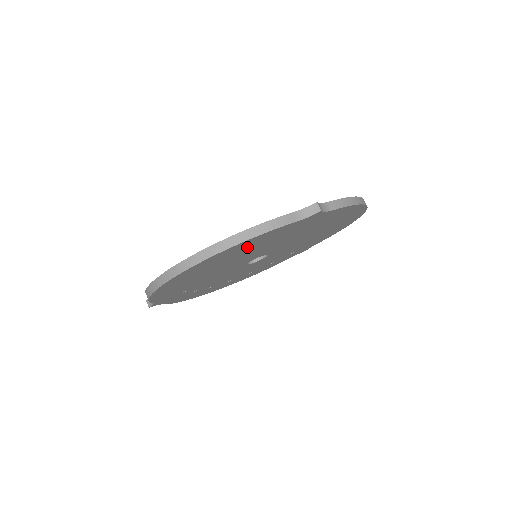
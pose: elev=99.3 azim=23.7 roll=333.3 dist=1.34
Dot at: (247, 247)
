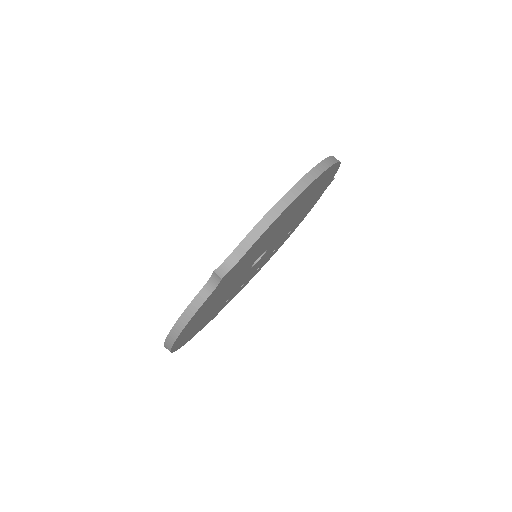
Dot at: (202, 312)
